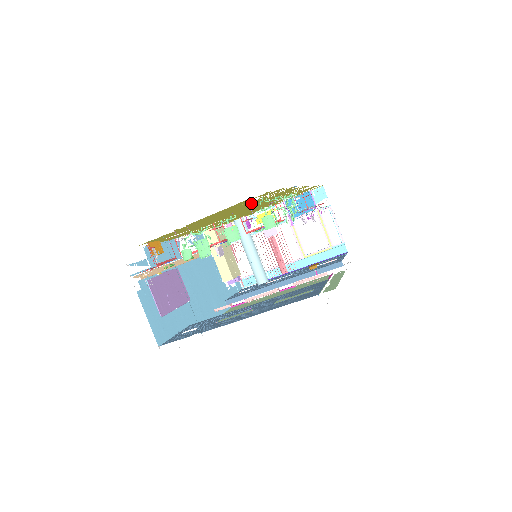
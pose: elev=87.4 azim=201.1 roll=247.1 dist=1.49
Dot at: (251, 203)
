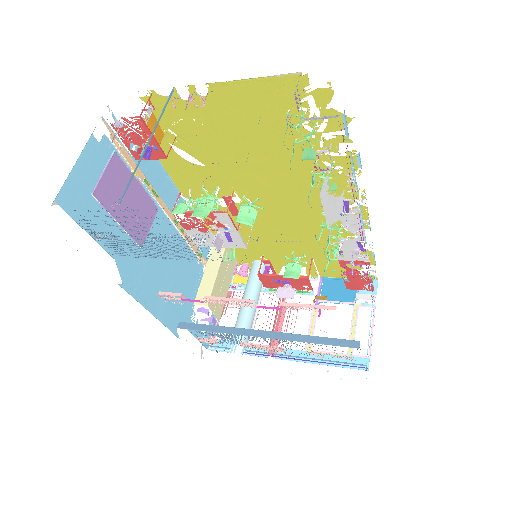
Dot at: (298, 125)
